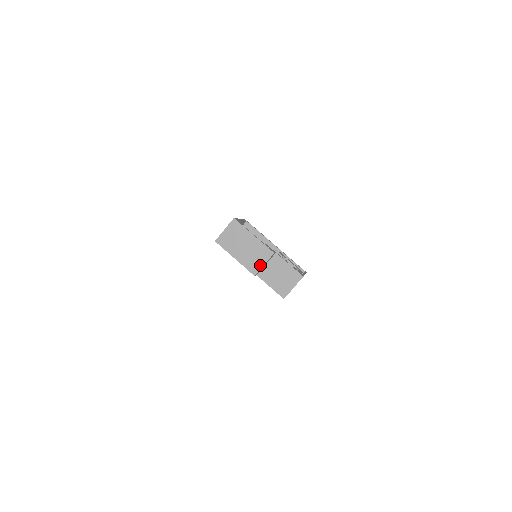
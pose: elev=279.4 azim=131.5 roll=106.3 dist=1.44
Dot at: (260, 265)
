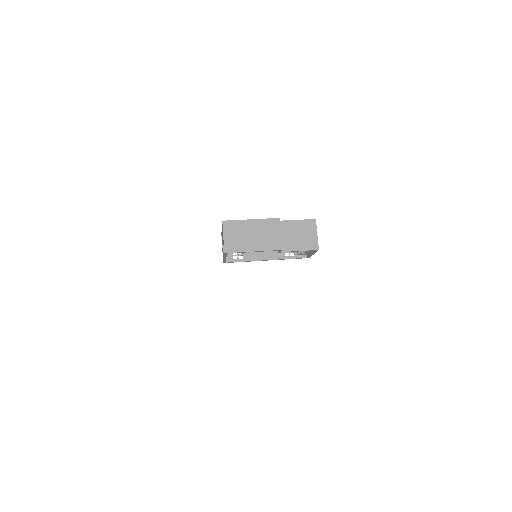
Dot at: (278, 237)
